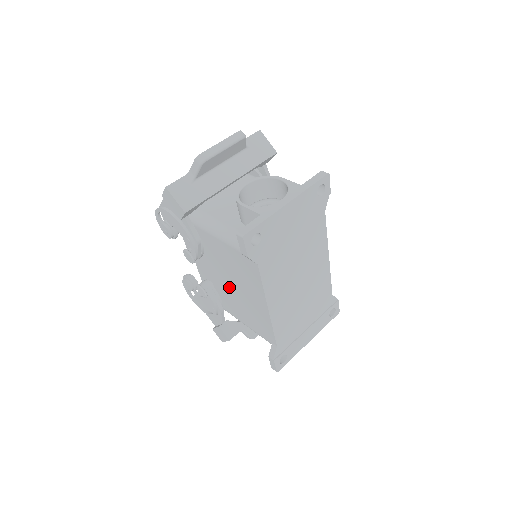
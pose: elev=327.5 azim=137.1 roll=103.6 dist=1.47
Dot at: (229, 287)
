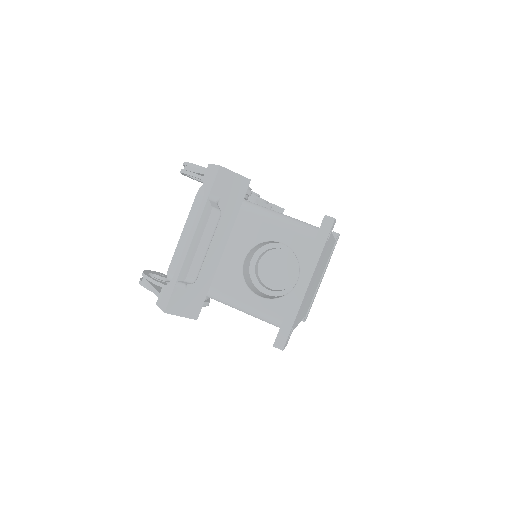
Dot at: occluded
